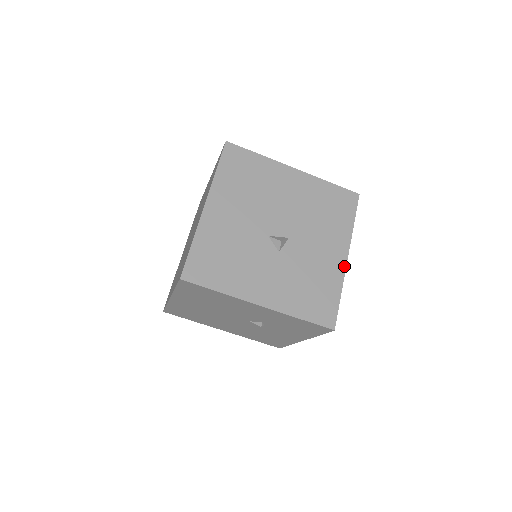
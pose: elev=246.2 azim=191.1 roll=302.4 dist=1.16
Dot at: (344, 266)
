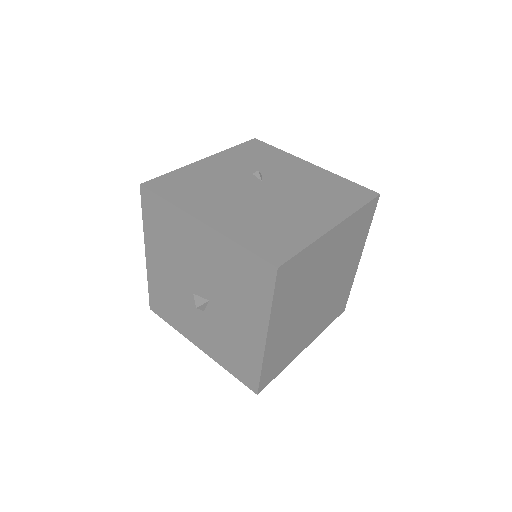
Dot at: (263, 346)
